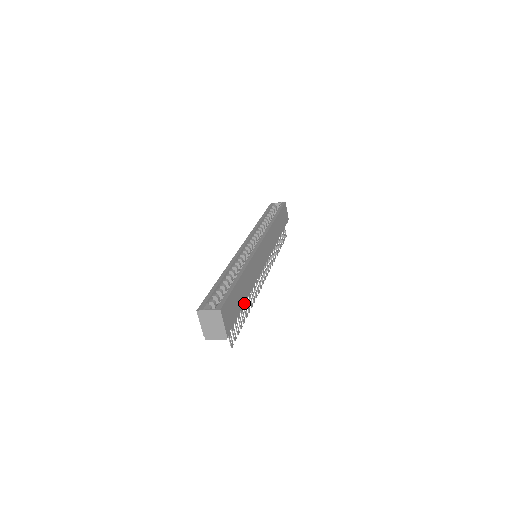
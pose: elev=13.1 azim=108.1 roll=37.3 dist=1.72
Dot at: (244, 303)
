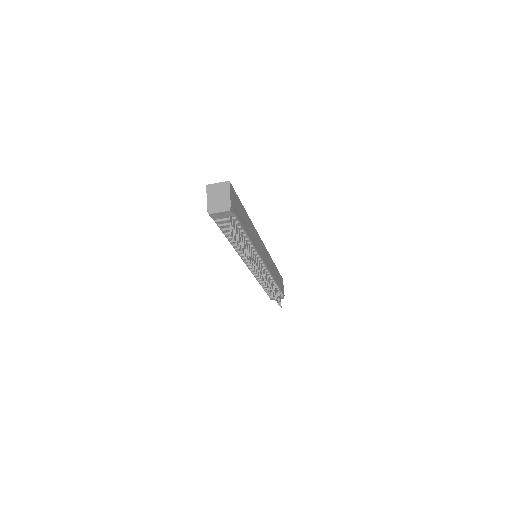
Dot at: (246, 232)
